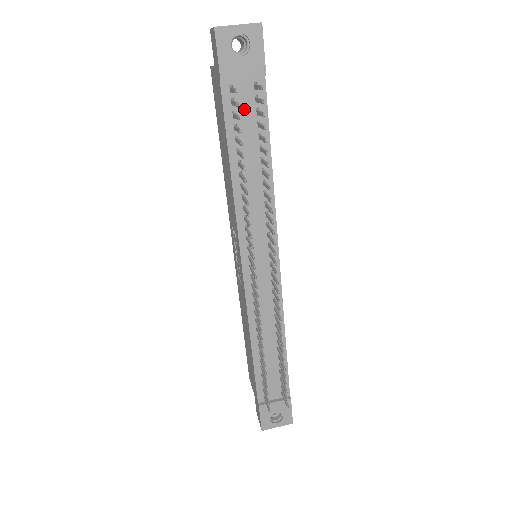
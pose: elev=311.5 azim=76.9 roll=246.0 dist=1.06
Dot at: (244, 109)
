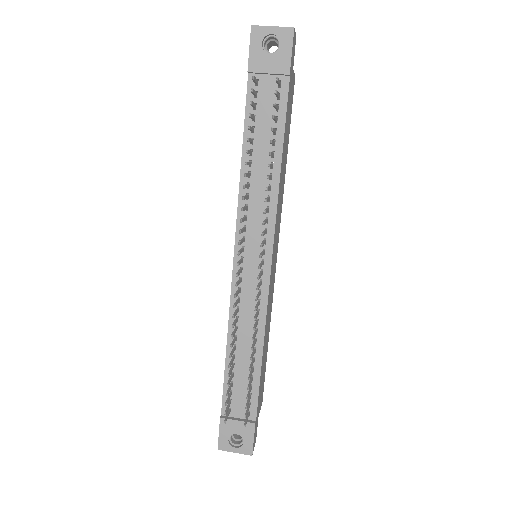
Dot at: (265, 103)
